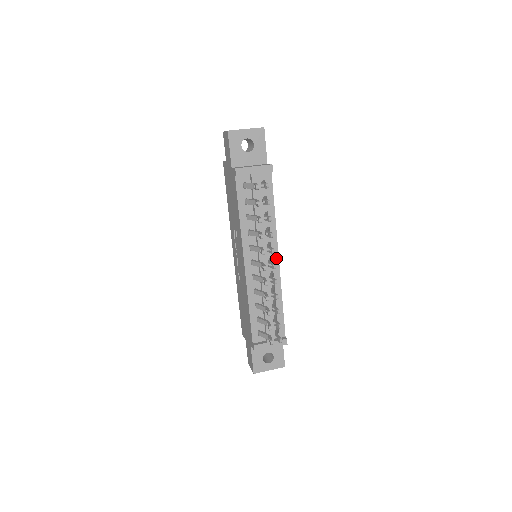
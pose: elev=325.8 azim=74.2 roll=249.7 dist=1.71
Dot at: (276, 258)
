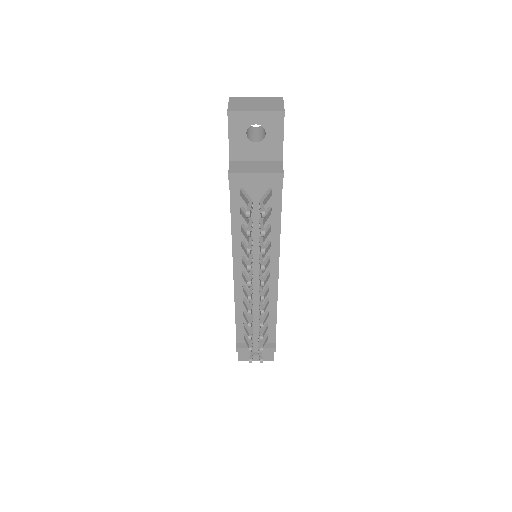
Dot at: (275, 273)
